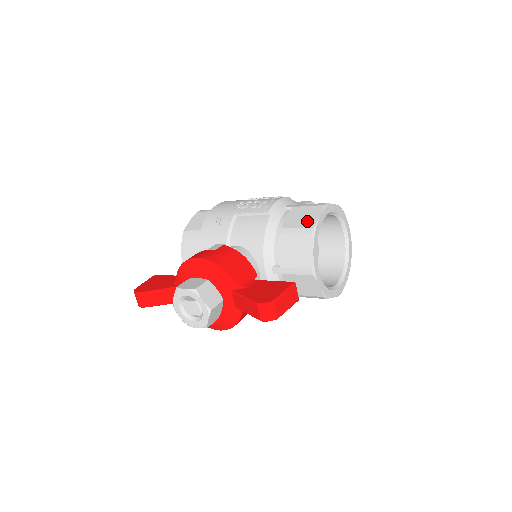
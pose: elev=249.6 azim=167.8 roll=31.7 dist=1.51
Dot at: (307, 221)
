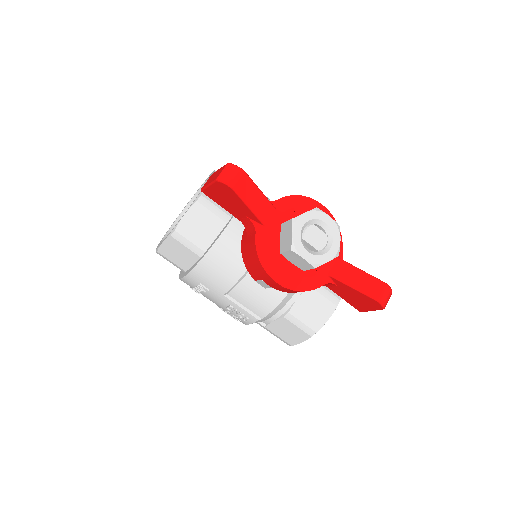
Dot at: occluded
